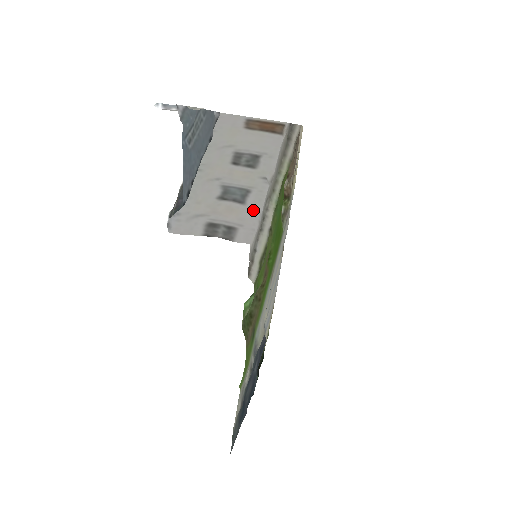
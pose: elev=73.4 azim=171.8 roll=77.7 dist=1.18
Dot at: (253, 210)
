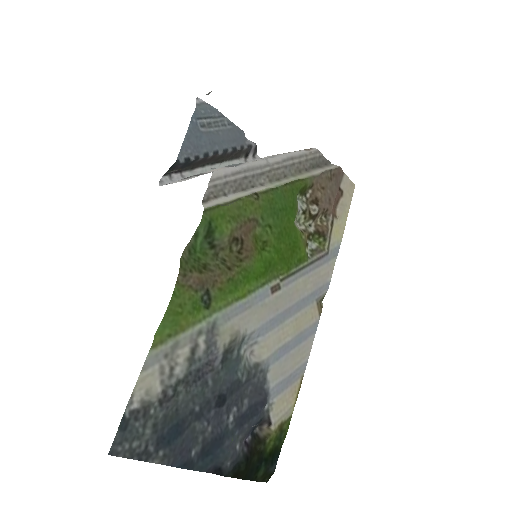
Dot at: (237, 167)
